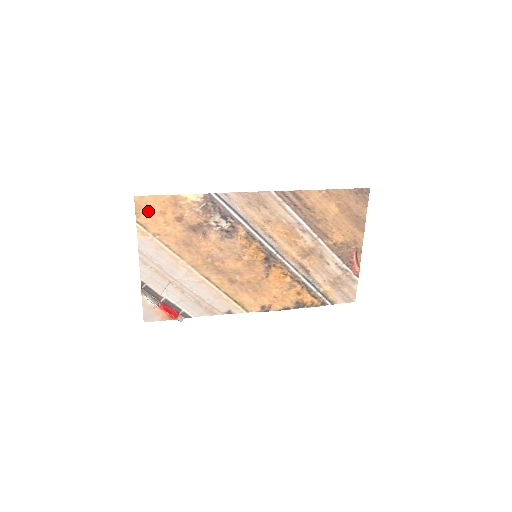
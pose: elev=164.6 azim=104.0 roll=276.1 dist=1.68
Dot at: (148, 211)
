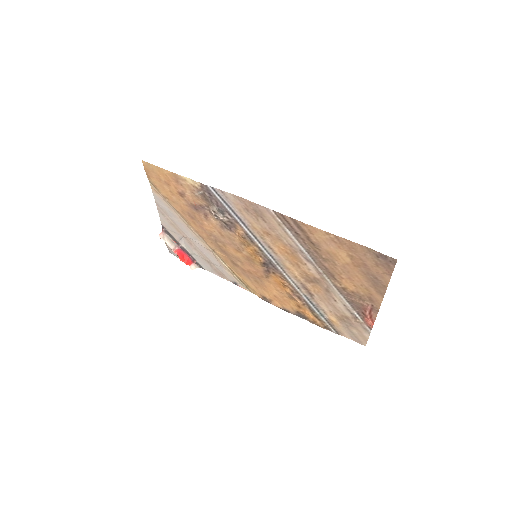
Dot at: (155, 177)
